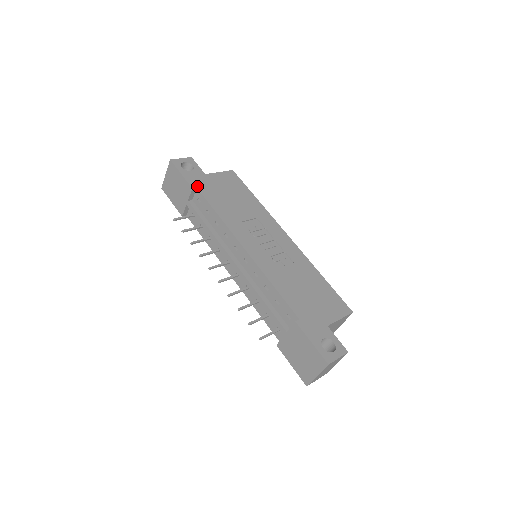
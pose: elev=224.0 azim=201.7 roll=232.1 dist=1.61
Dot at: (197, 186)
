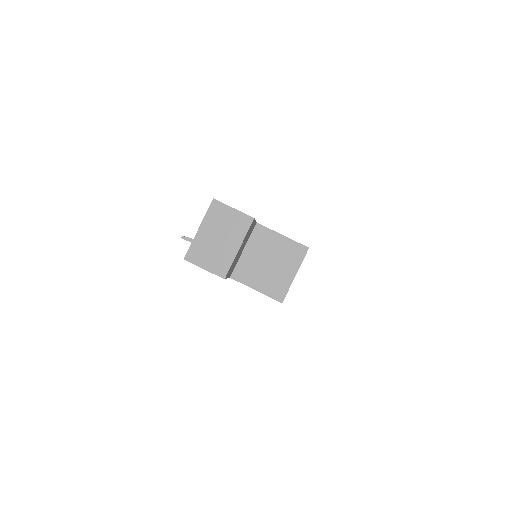
Dot at: occluded
